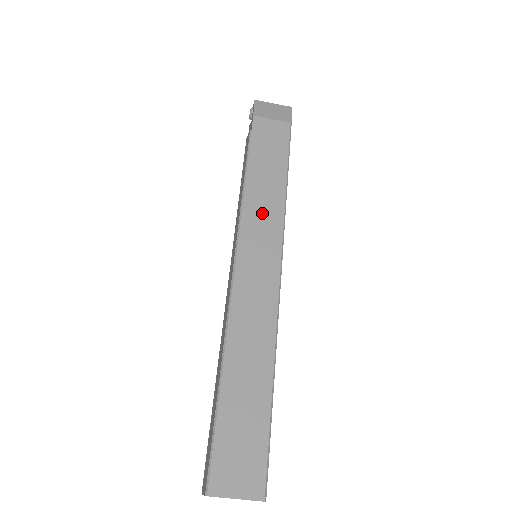
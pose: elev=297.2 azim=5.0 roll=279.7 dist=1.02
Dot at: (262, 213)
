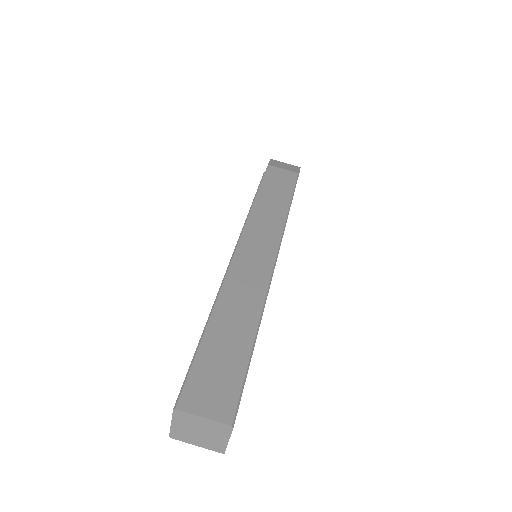
Dot at: (265, 221)
